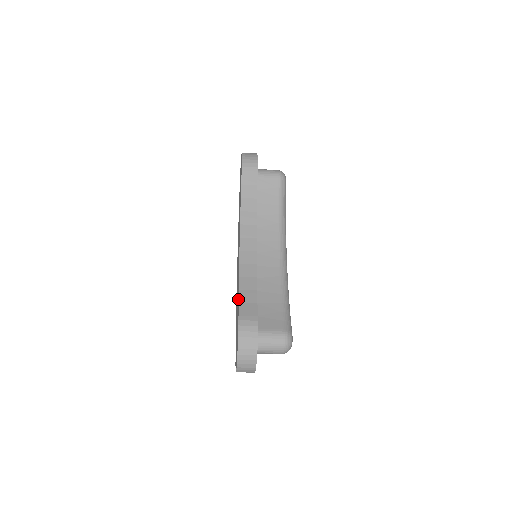
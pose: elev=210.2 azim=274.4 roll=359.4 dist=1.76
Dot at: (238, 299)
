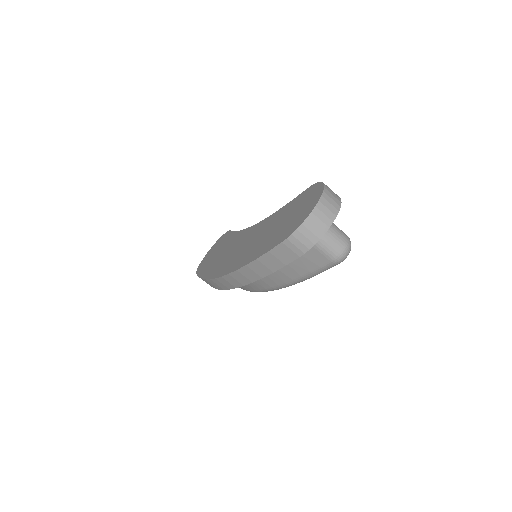
Dot at: (288, 204)
